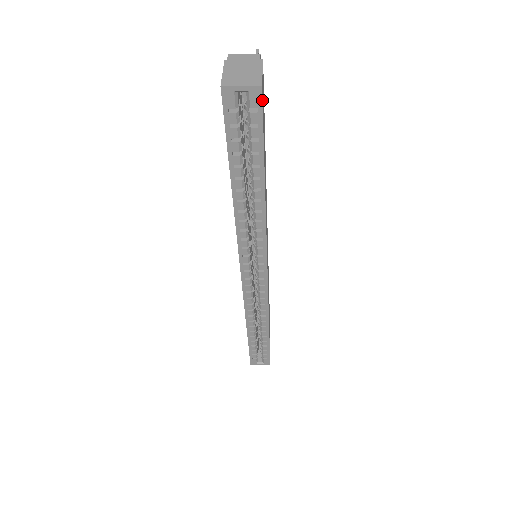
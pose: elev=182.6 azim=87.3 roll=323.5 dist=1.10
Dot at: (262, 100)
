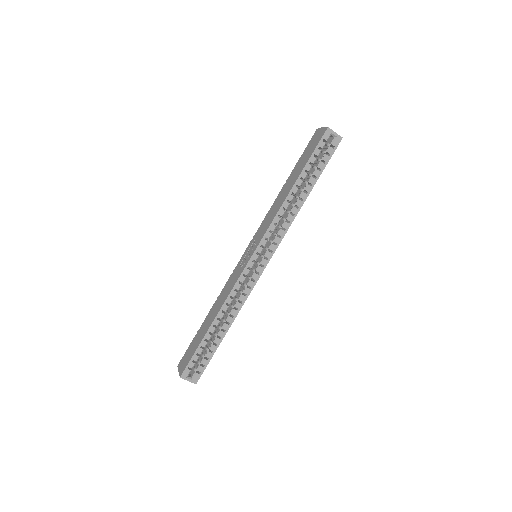
Dot at: occluded
